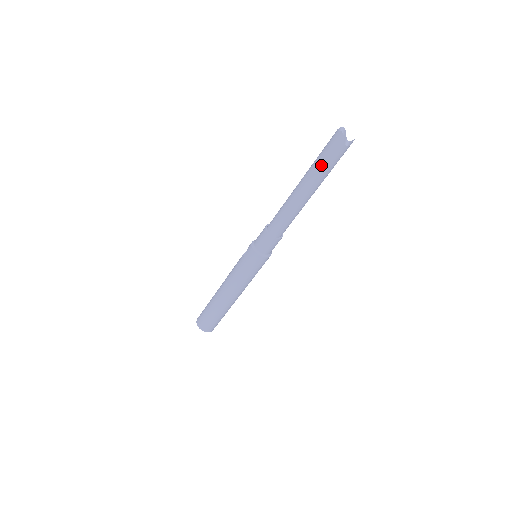
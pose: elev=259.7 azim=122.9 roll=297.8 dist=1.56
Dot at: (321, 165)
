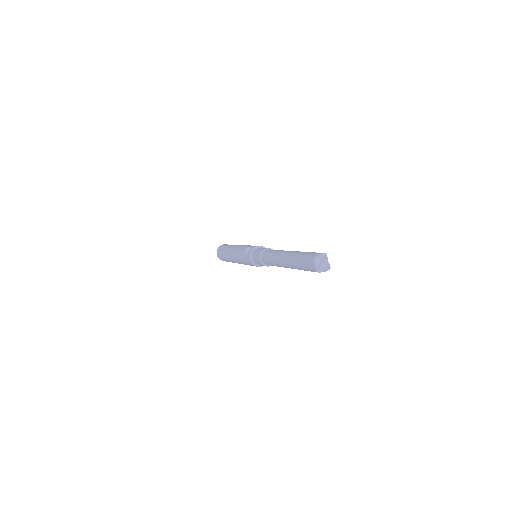
Dot at: (298, 266)
